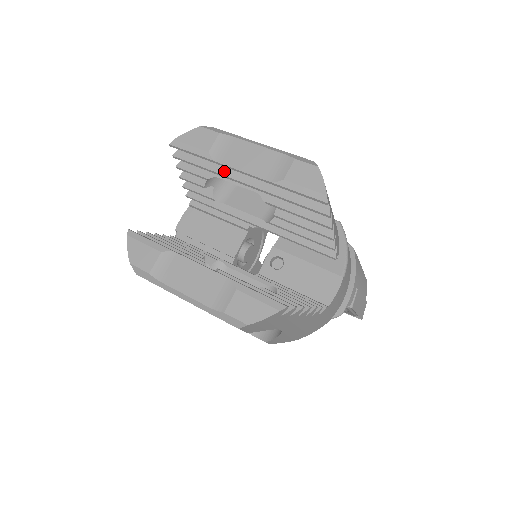
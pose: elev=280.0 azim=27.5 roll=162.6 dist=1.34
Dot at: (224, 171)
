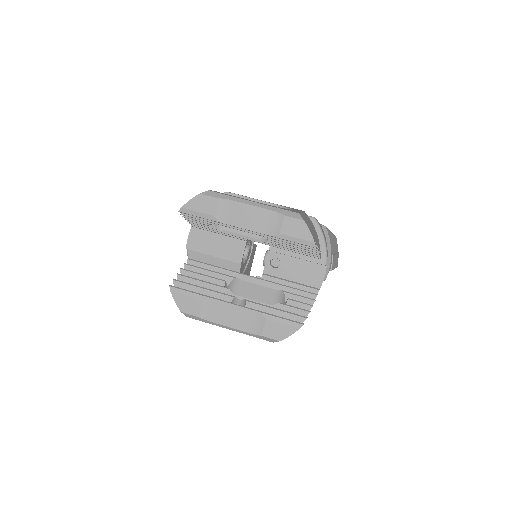
Dot at: occluded
